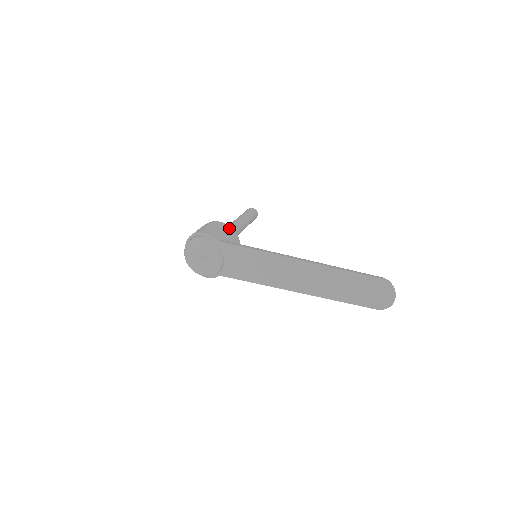
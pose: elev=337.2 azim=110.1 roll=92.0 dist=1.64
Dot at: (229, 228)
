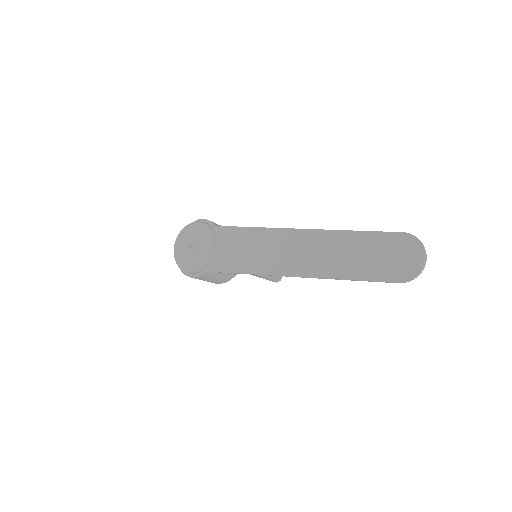
Dot at: occluded
